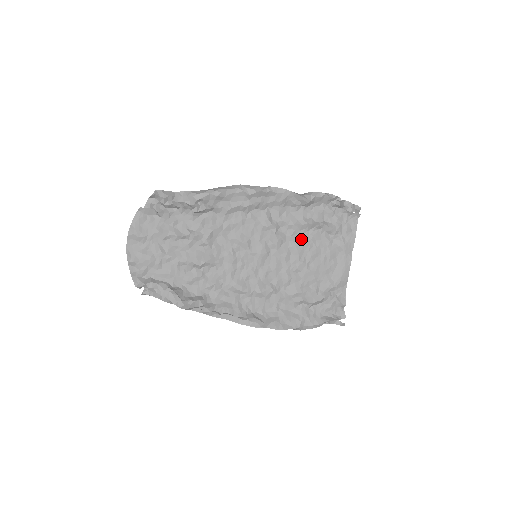
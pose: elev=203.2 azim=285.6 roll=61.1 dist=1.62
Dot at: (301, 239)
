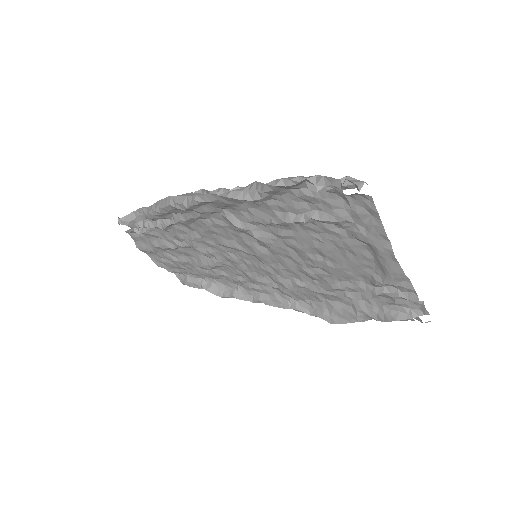
Dot at: (294, 236)
